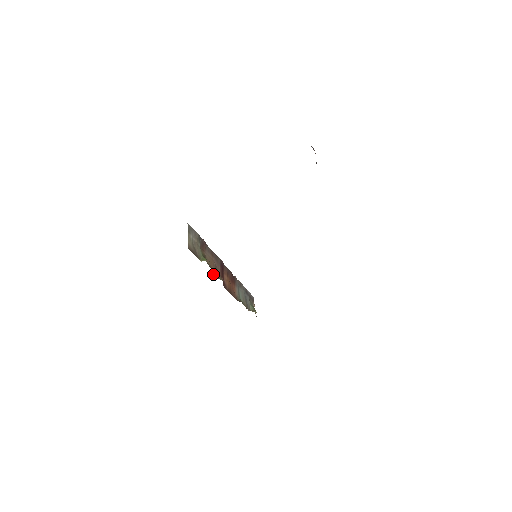
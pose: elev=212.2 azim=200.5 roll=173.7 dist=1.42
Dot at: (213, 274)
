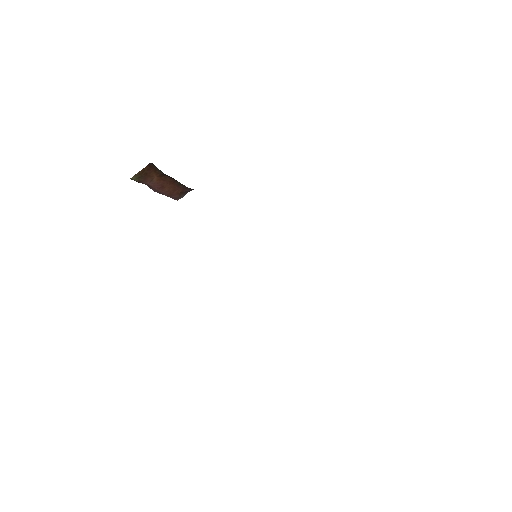
Dot at: occluded
